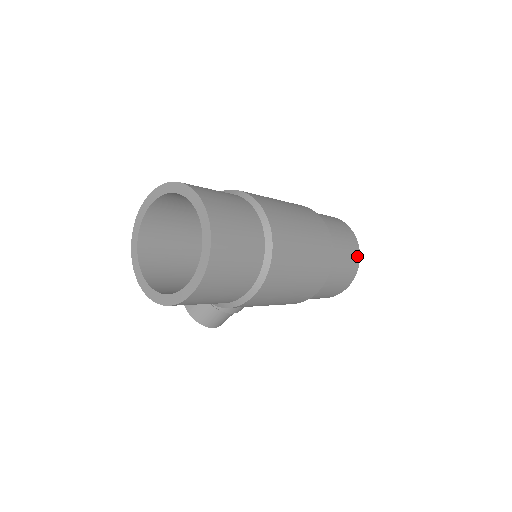
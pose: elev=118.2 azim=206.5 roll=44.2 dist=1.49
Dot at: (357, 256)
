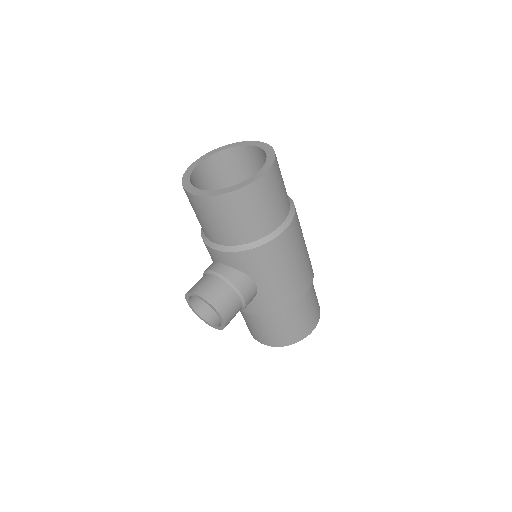
Dot at: occluded
